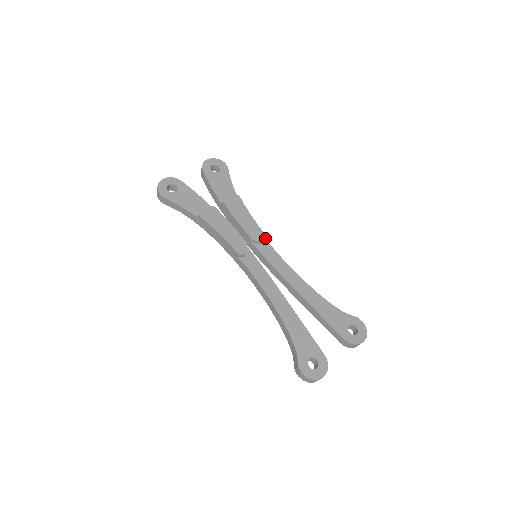
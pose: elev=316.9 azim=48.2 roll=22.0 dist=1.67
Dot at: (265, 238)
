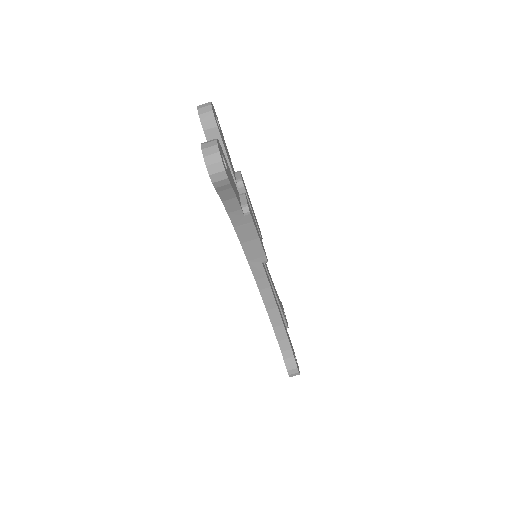
Dot at: occluded
